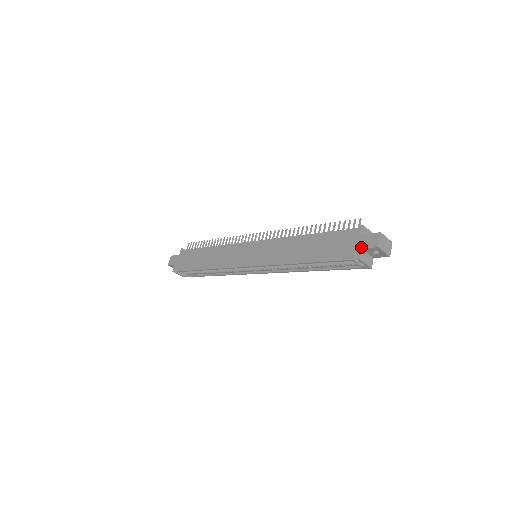
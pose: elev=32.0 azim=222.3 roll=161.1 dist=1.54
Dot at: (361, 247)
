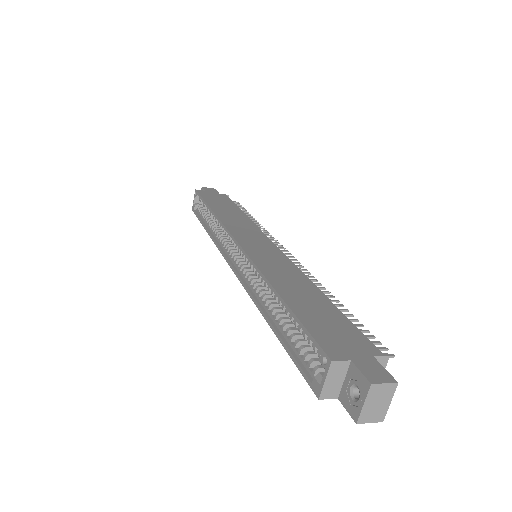
Dot at: (353, 359)
